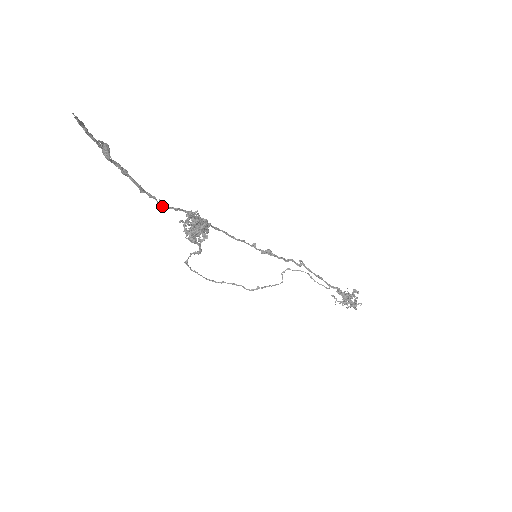
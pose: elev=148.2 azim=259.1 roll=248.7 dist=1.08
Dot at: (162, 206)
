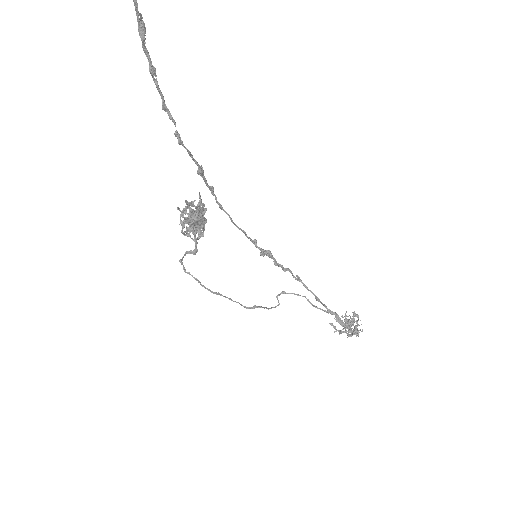
Dot at: (178, 140)
